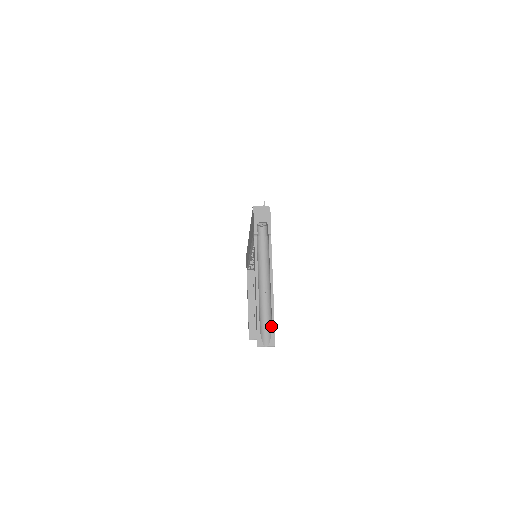
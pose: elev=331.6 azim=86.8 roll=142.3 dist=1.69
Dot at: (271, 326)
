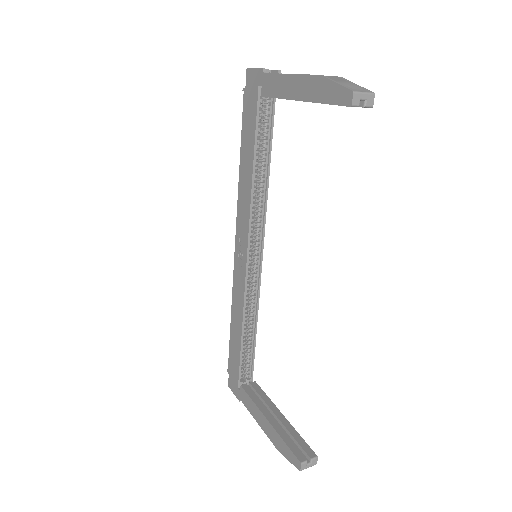
Dot at: (350, 84)
